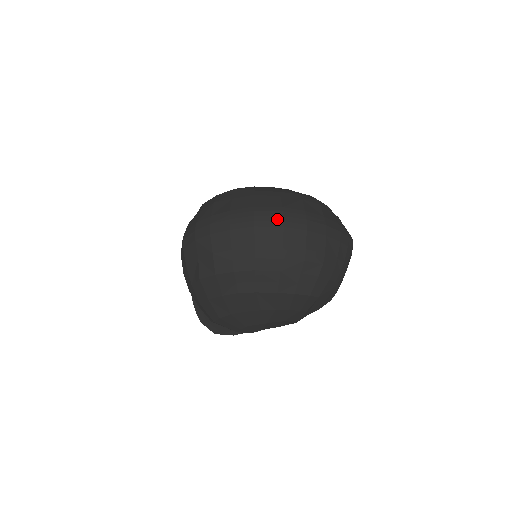
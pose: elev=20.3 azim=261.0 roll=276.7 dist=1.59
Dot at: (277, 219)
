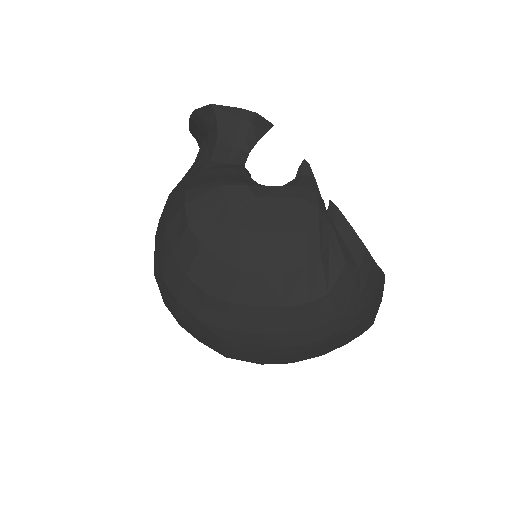
Dot at: occluded
